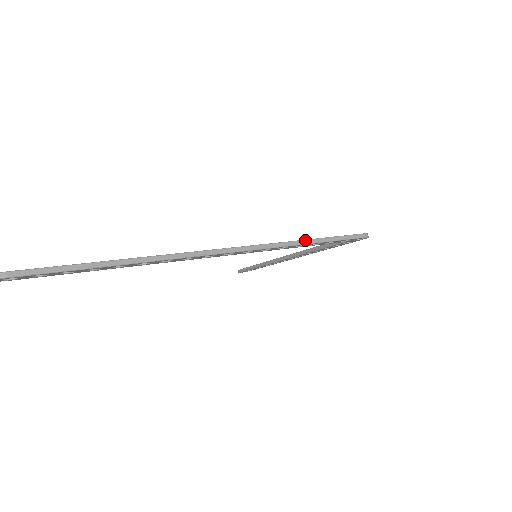
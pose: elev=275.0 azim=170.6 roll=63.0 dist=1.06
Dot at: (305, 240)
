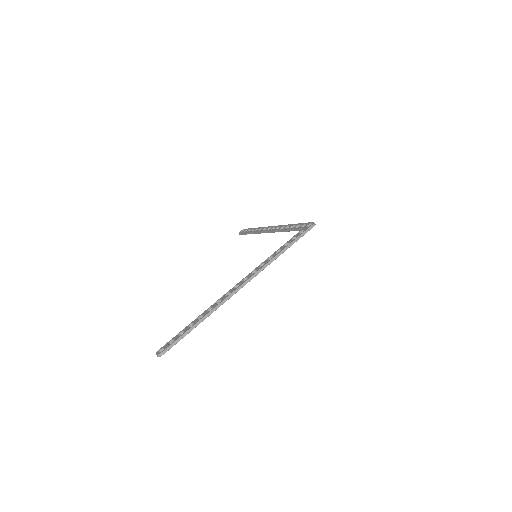
Dot at: (282, 251)
